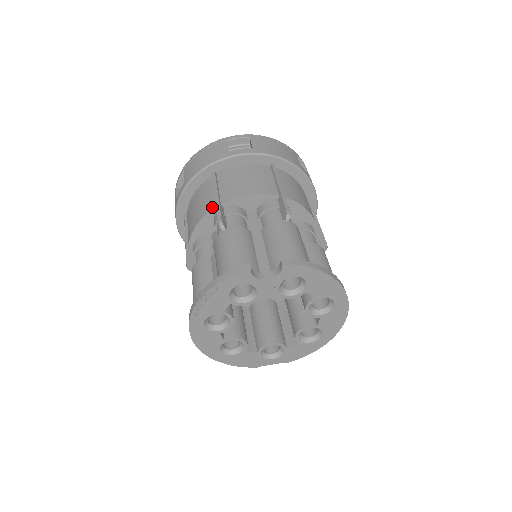
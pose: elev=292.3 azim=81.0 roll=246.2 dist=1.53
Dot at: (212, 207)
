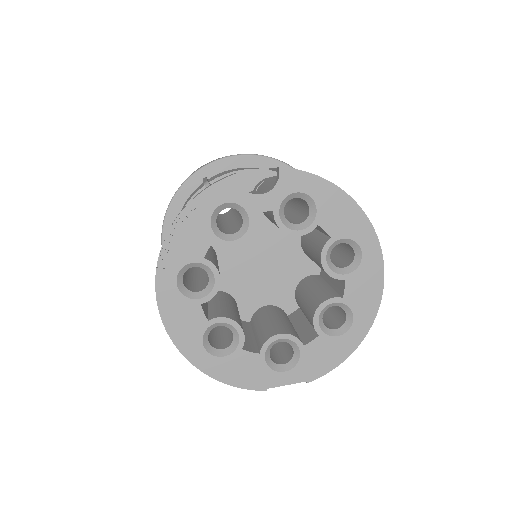
Dot at: (199, 189)
